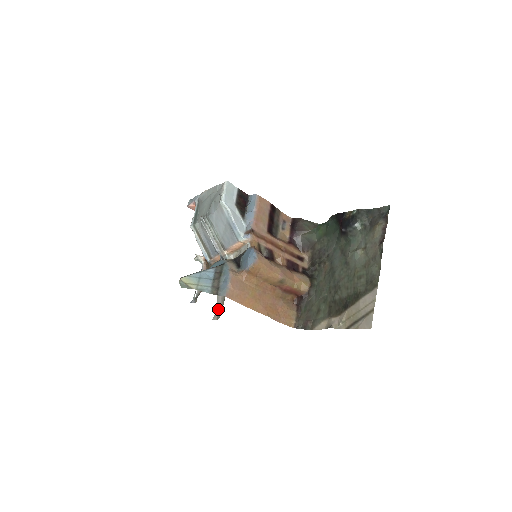
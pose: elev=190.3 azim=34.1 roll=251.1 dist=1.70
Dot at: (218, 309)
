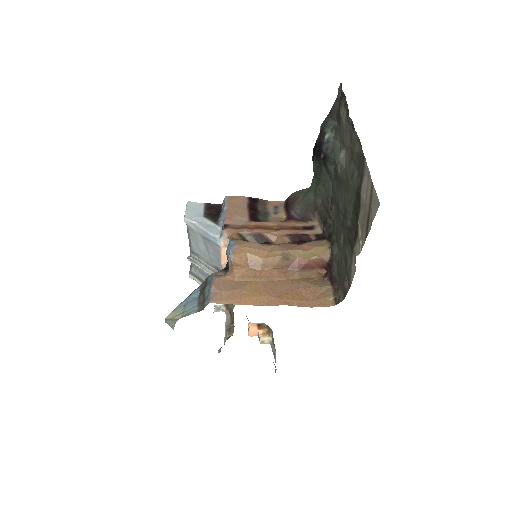
Dot at: (275, 357)
